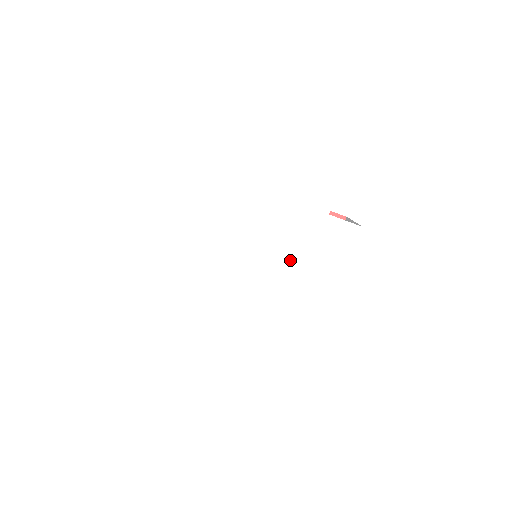
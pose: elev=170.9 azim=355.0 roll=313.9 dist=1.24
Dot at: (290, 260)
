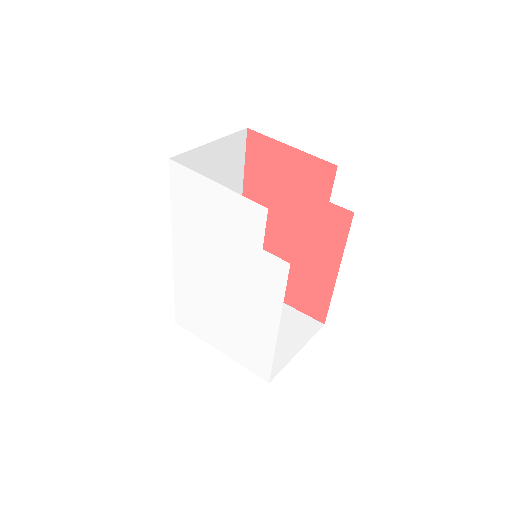
Dot at: (244, 281)
